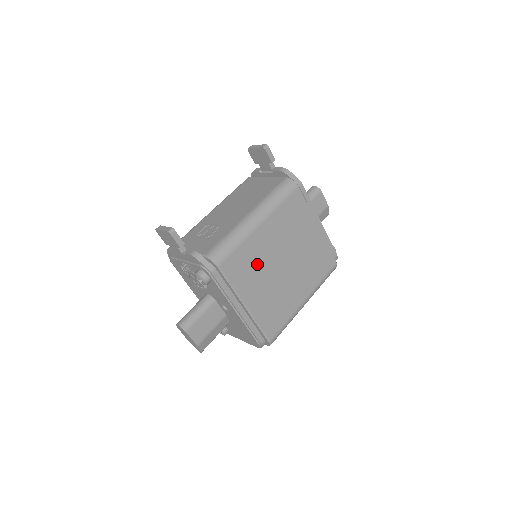
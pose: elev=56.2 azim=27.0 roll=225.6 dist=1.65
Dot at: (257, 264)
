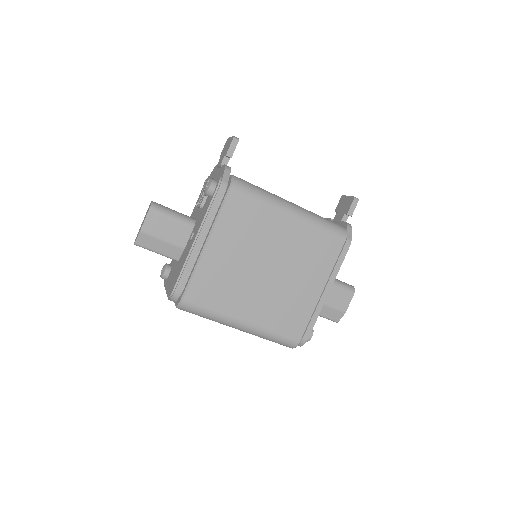
Dot at: (252, 233)
